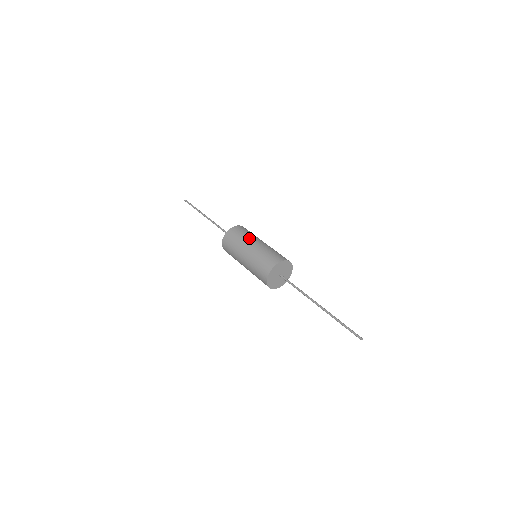
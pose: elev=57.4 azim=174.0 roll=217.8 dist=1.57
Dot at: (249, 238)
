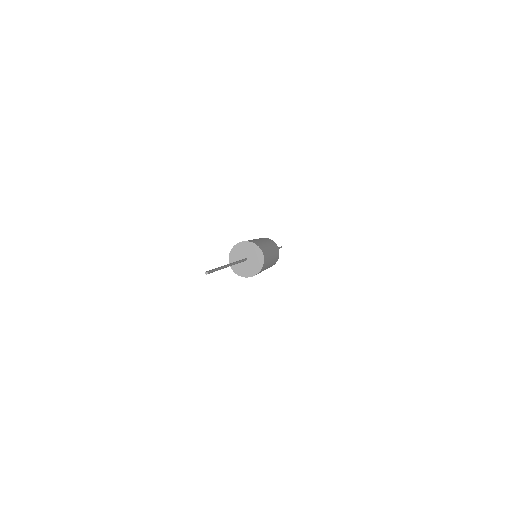
Dot at: (269, 242)
